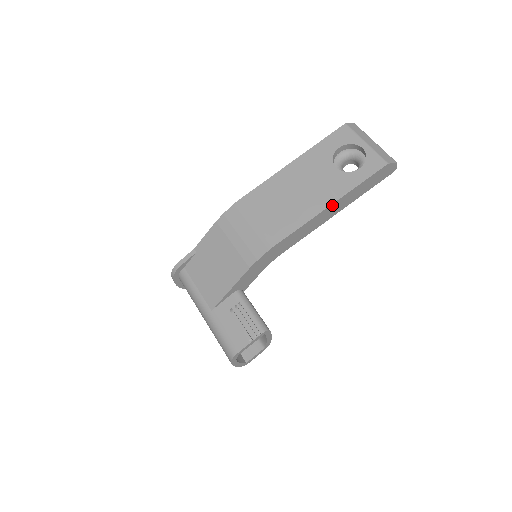
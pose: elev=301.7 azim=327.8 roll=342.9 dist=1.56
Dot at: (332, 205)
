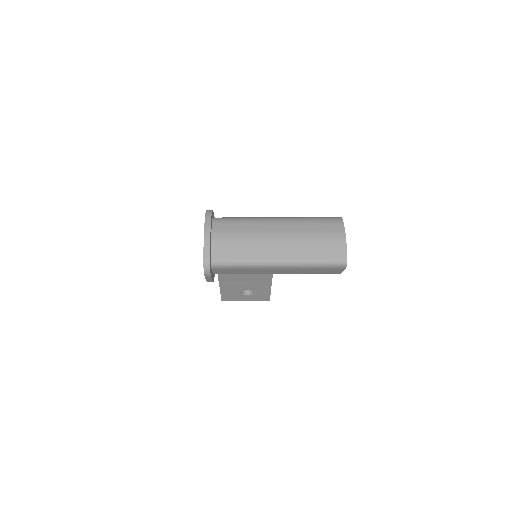
Dot at: occluded
